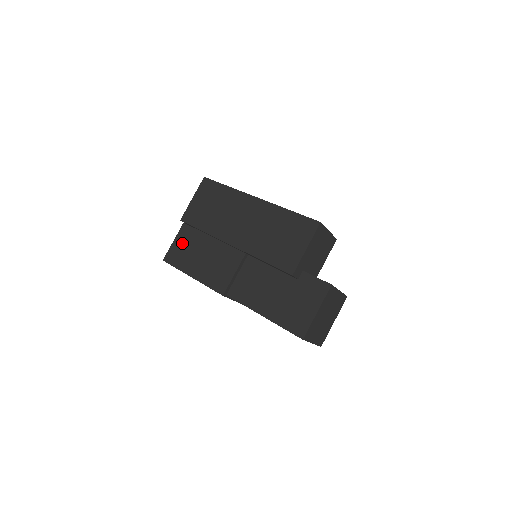
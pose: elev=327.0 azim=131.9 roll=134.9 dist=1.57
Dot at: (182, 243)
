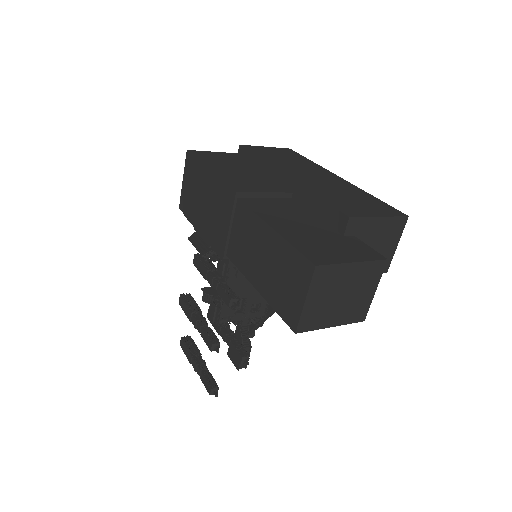
Dot at: (222, 156)
